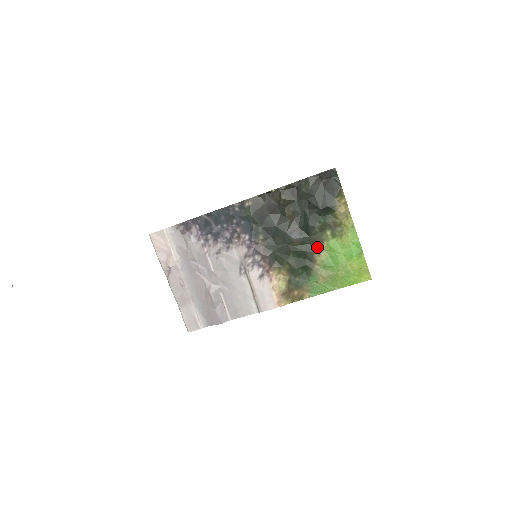
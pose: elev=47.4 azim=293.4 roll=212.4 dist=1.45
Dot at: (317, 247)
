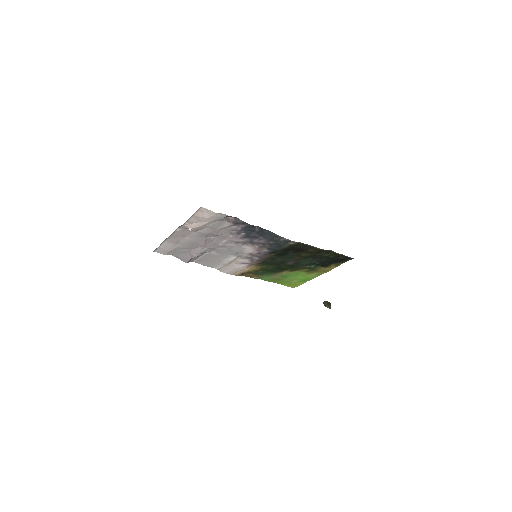
Dot at: (292, 270)
